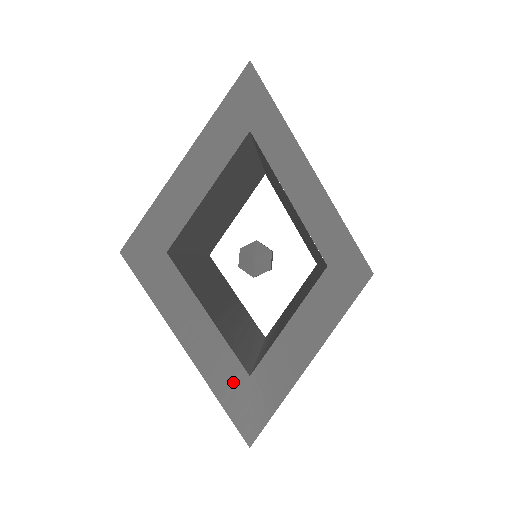
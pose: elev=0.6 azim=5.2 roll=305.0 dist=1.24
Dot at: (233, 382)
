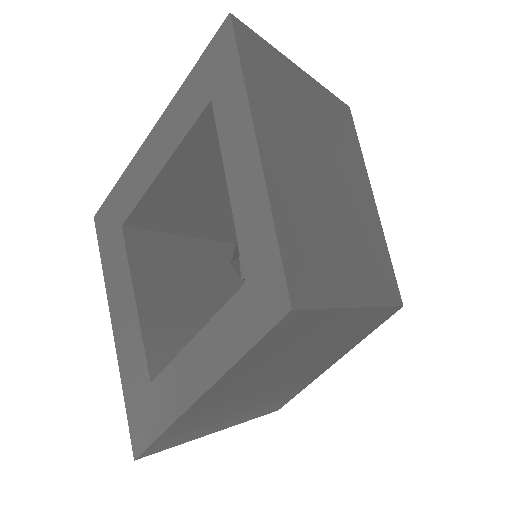
Dot at: (137, 382)
